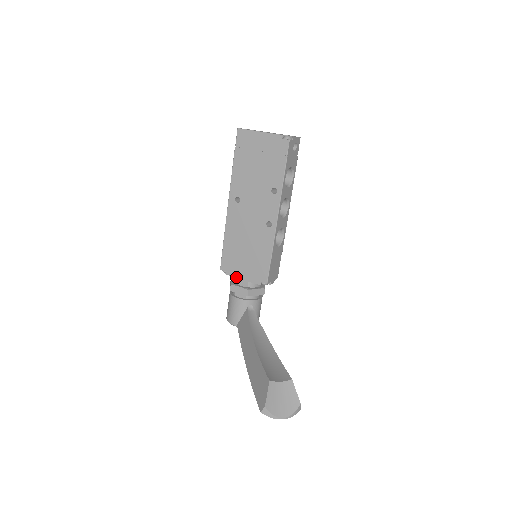
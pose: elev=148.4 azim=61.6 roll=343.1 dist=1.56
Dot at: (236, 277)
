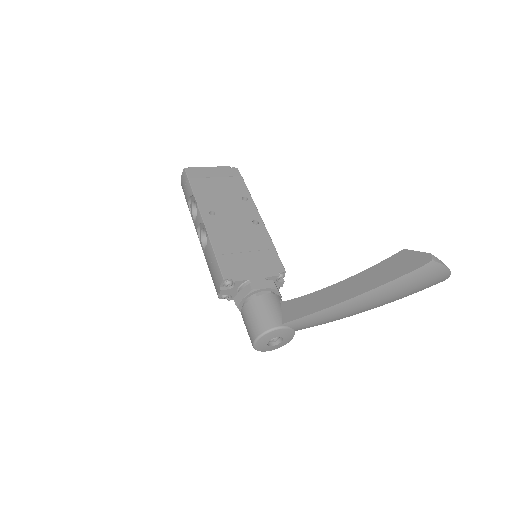
Dot at: (248, 279)
